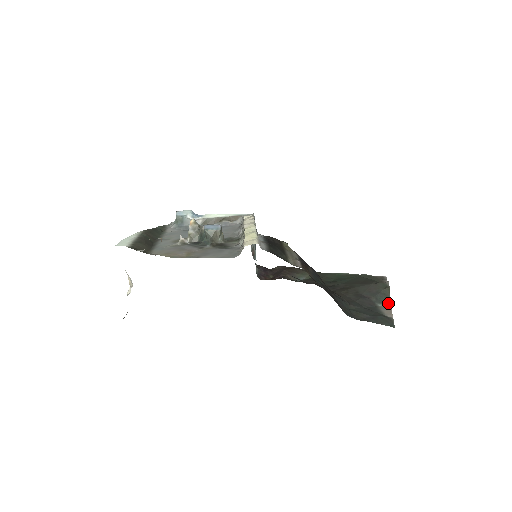
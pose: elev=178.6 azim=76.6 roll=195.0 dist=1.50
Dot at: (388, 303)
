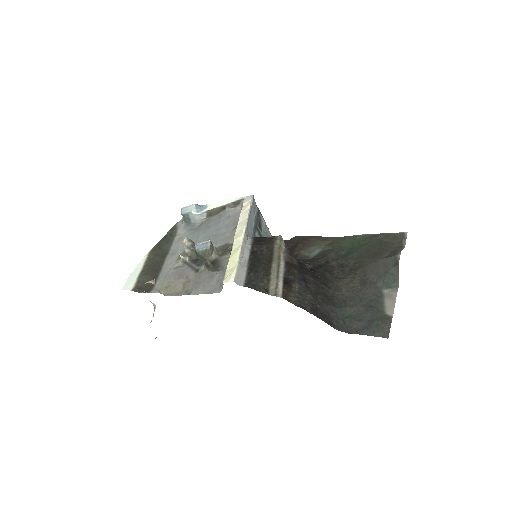
Dot at: (396, 287)
